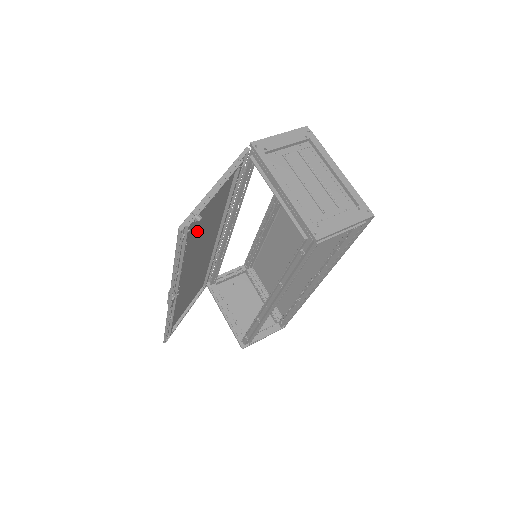
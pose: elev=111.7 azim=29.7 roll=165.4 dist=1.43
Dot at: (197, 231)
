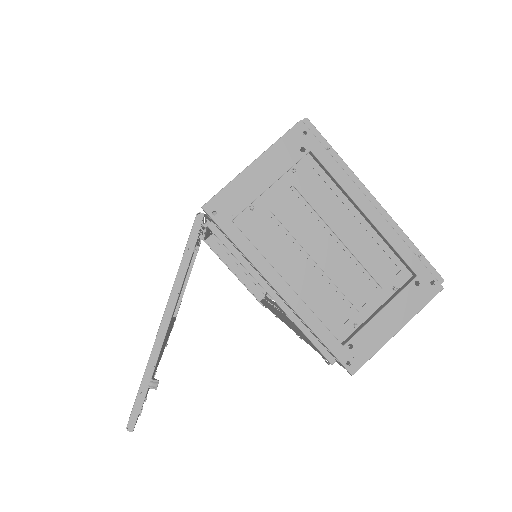
Dot at: occluded
